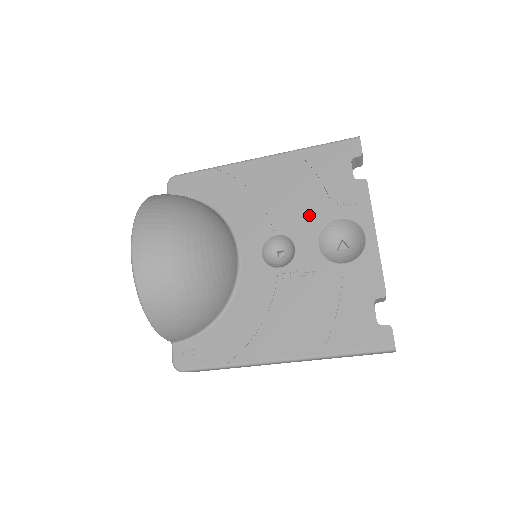
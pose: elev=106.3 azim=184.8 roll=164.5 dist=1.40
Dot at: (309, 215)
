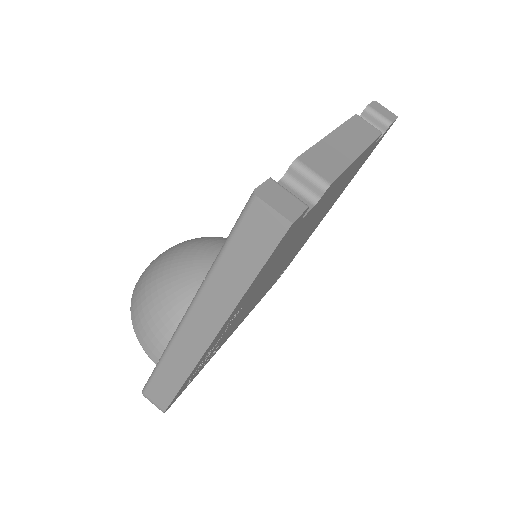
Dot at: occluded
